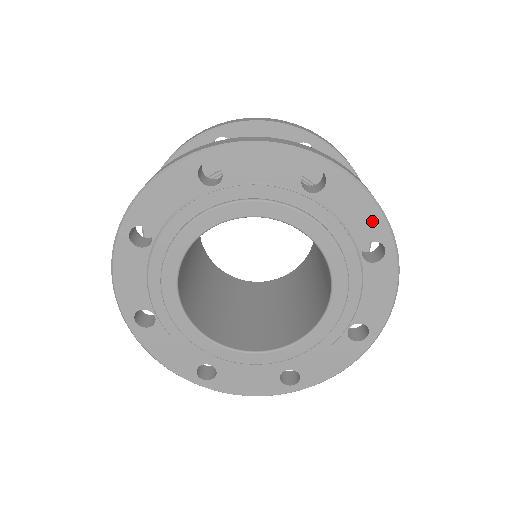
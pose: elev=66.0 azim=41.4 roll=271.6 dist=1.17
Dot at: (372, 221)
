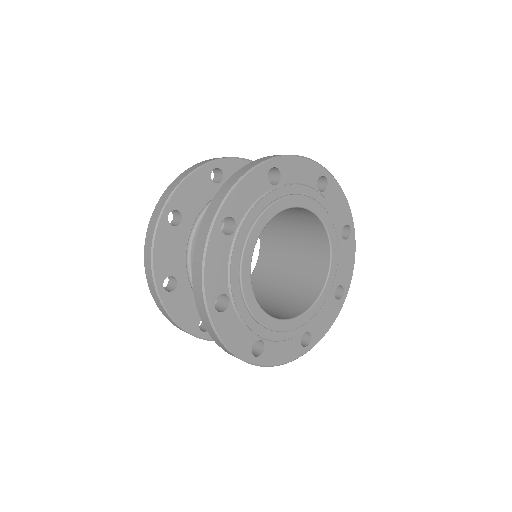
Dot at: (348, 275)
